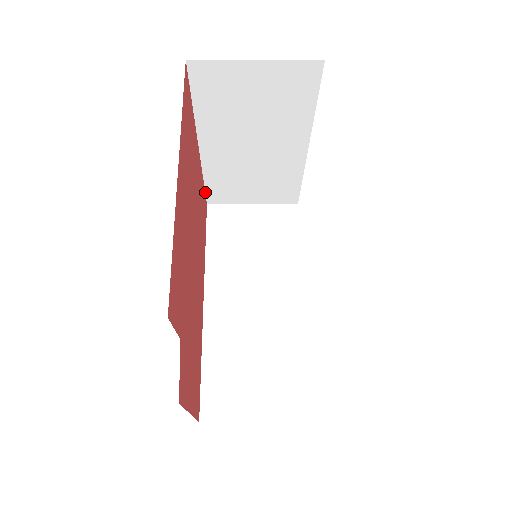
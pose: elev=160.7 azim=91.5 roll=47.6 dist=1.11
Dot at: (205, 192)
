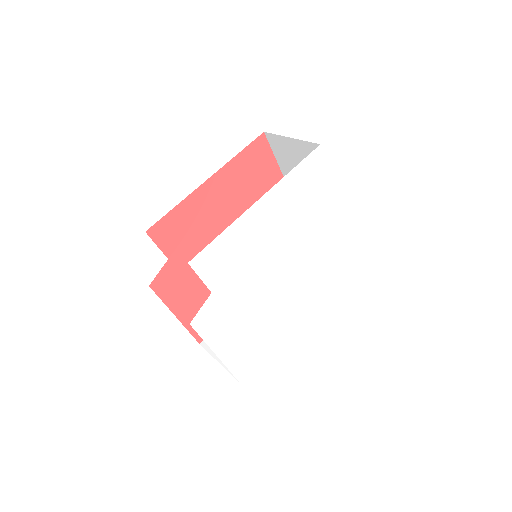
Dot at: occluded
